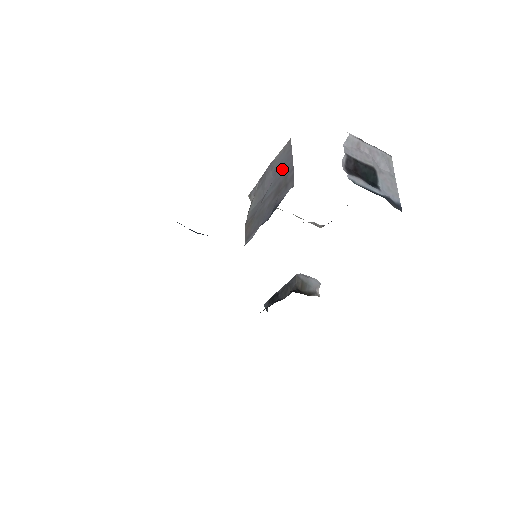
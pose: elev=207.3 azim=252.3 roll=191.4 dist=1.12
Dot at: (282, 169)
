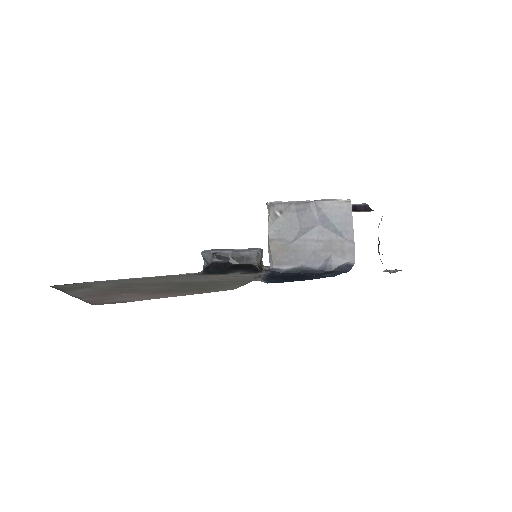
Dot at: (337, 227)
